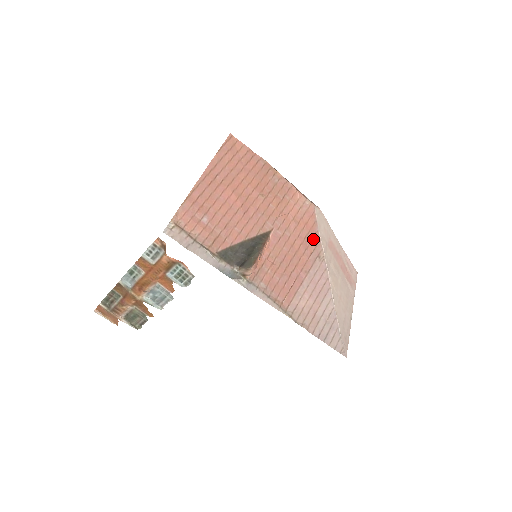
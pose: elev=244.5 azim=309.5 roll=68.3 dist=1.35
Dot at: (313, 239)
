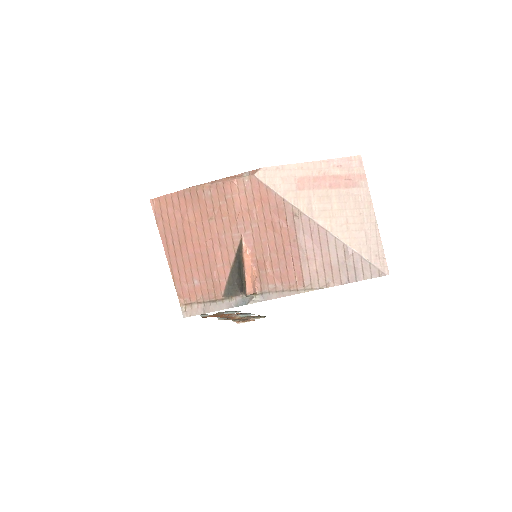
Dot at: (278, 206)
